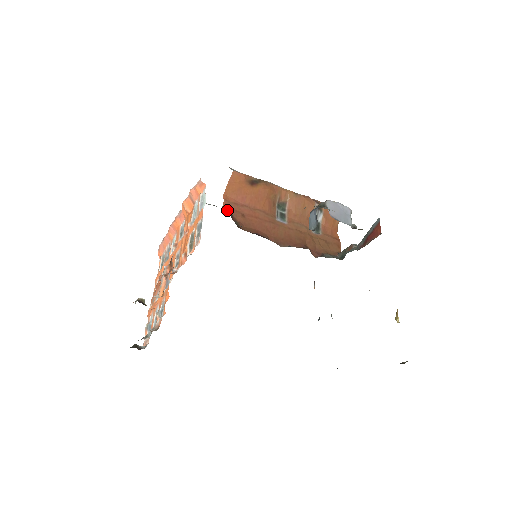
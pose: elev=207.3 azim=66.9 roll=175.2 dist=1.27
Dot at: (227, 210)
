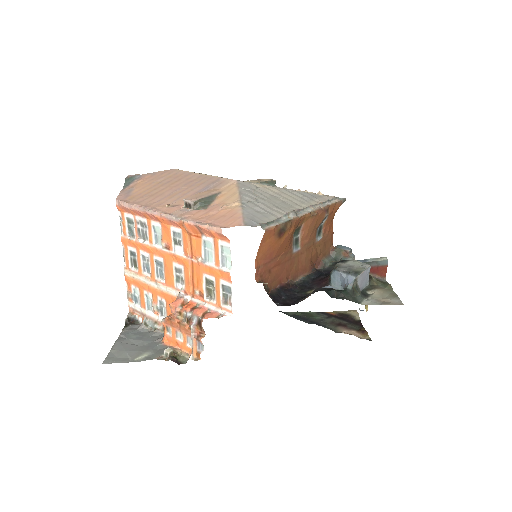
Dot at: (259, 278)
